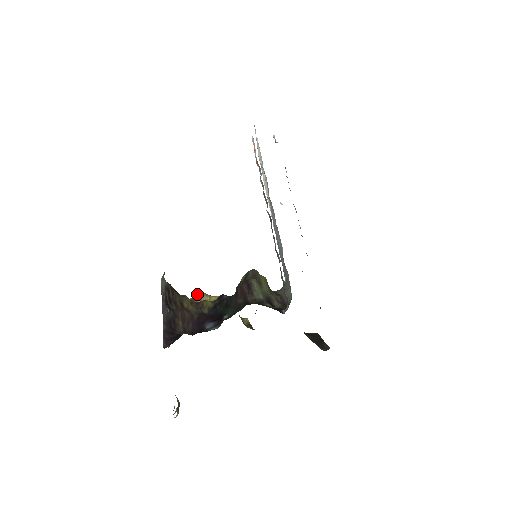
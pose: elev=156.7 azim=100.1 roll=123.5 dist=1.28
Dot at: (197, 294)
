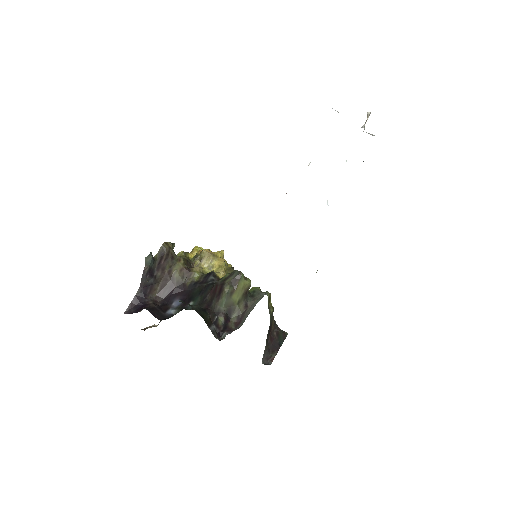
Dot at: (203, 253)
